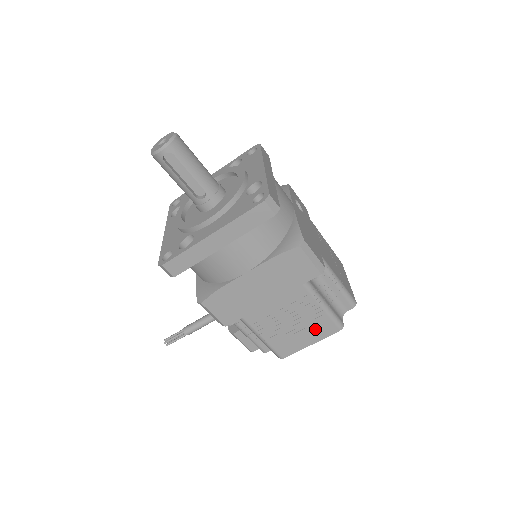
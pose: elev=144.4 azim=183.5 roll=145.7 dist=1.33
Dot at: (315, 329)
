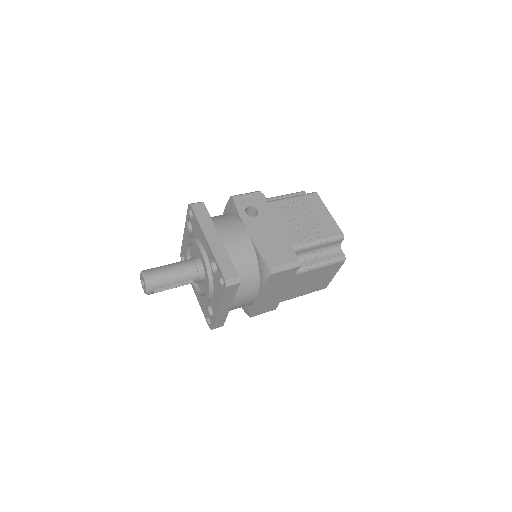
Dot at: (328, 272)
